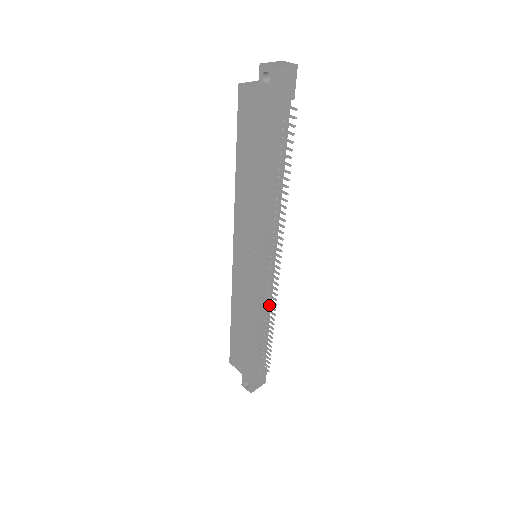
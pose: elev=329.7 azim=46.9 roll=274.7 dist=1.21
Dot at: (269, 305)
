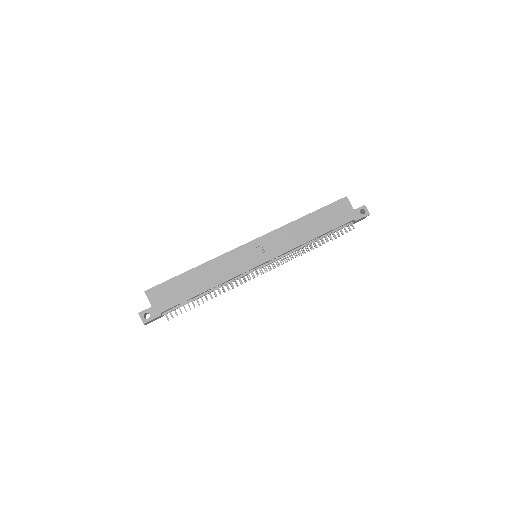
Dot at: occluded
